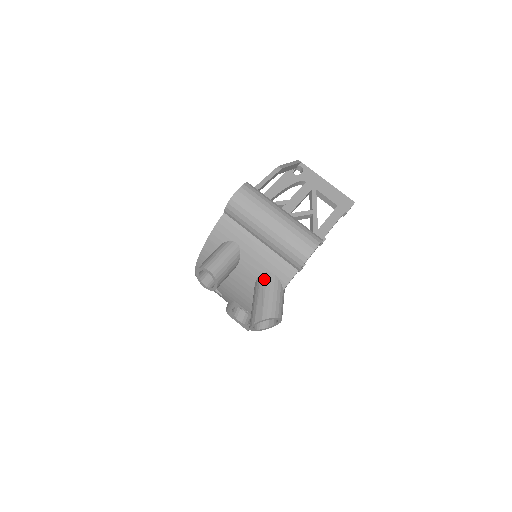
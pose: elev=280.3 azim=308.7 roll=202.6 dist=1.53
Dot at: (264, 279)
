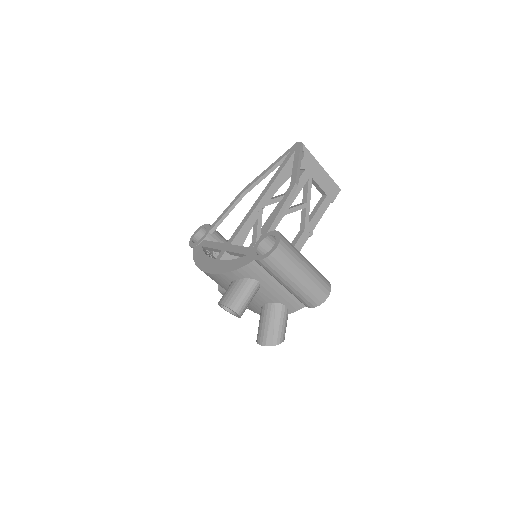
Dot at: (276, 309)
